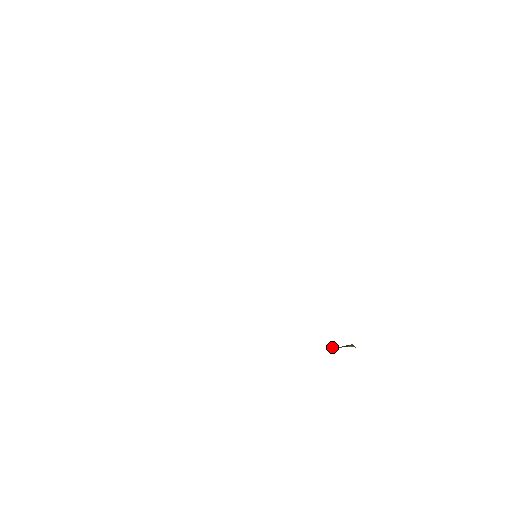
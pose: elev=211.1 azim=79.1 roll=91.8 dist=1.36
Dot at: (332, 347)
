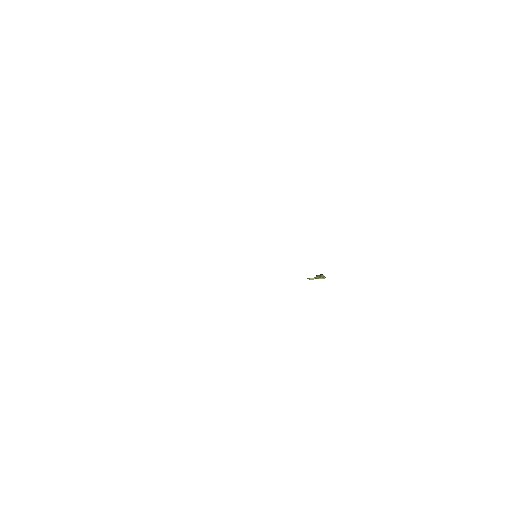
Dot at: (309, 279)
